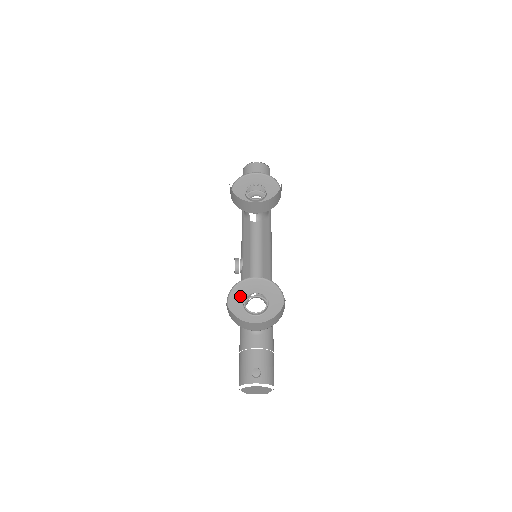
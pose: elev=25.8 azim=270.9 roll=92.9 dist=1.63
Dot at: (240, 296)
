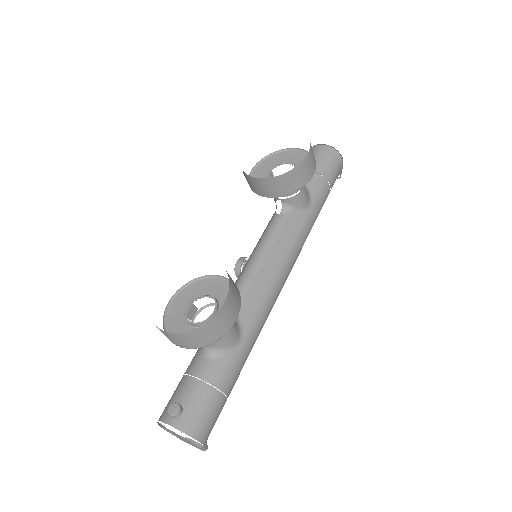
Dot at: (190, 296)
